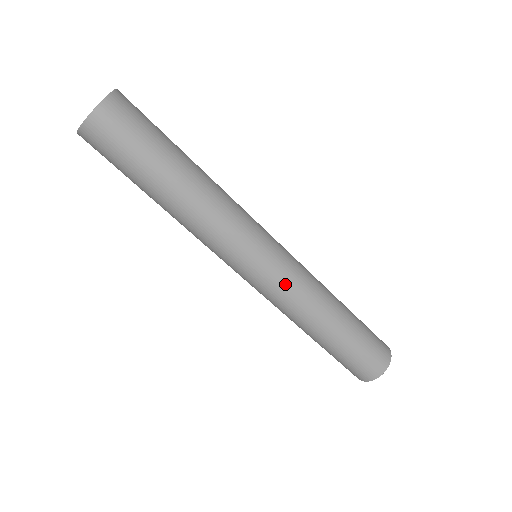
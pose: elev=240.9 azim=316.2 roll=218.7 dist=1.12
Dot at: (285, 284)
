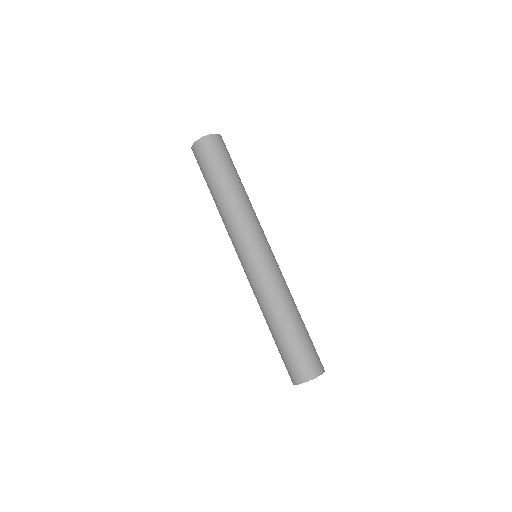
Dot at: (255, 279)
